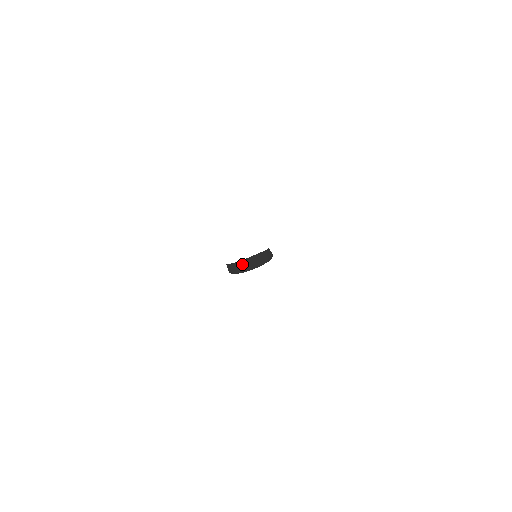
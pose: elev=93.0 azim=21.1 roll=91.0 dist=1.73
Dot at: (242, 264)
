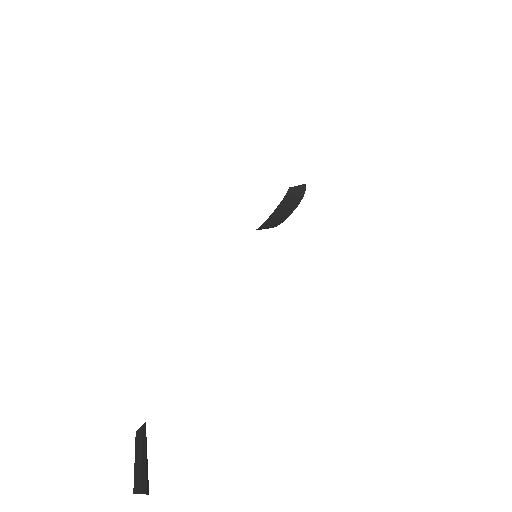
Dot at: (270, 222)
